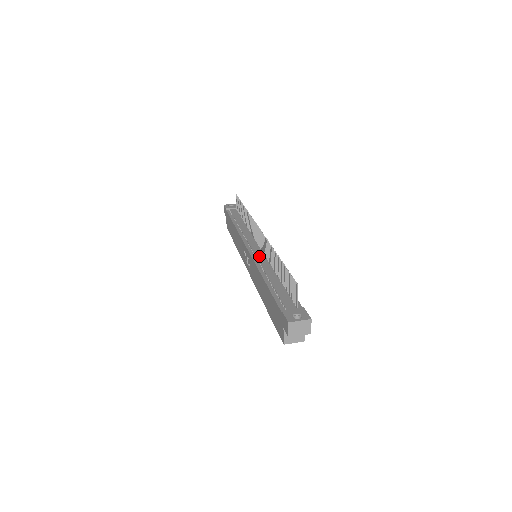
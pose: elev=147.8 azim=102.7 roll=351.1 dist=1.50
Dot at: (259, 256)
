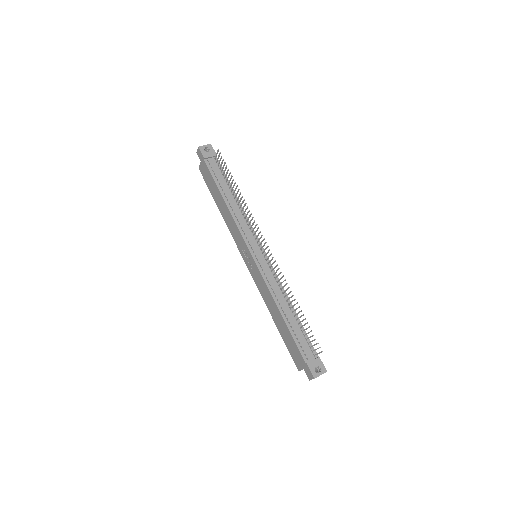
Dot at: (267, 273)
